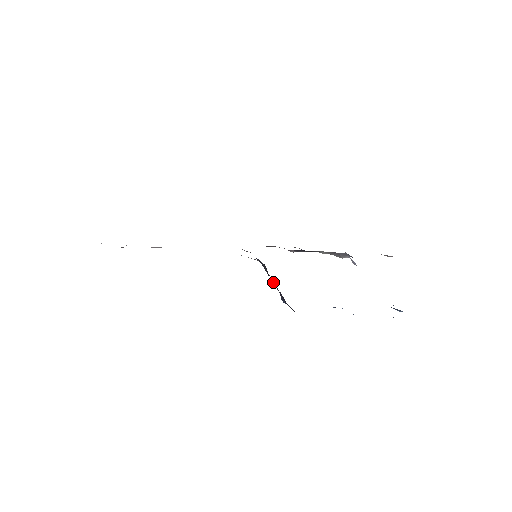
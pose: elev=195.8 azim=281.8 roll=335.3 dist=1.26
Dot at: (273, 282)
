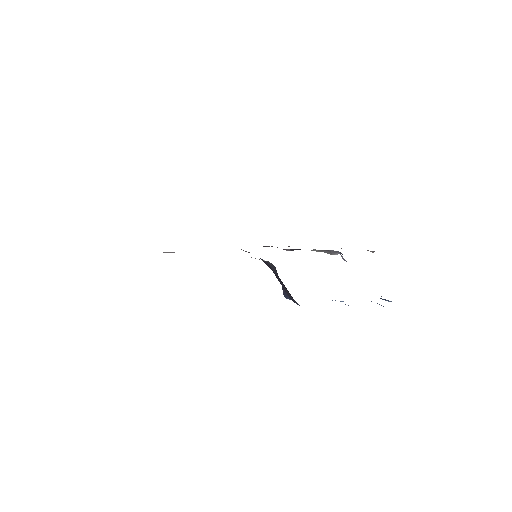
Dot at: (279, 280)
